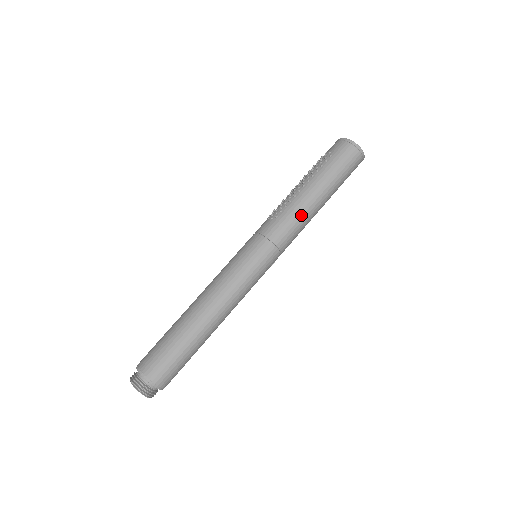
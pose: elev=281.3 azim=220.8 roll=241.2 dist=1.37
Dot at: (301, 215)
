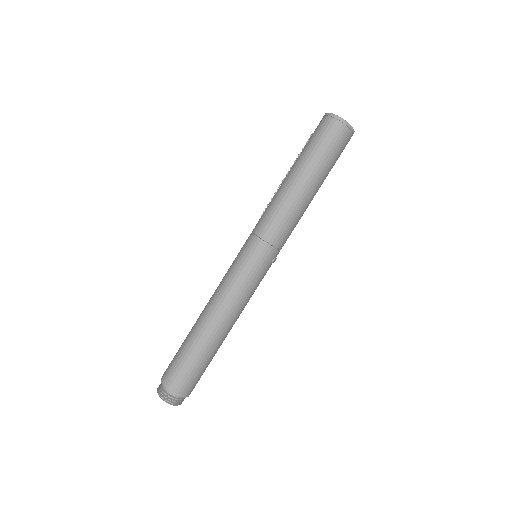
Dot at: (283, 202)
